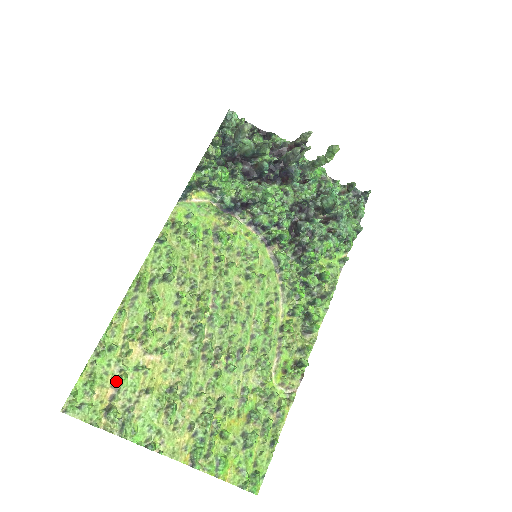
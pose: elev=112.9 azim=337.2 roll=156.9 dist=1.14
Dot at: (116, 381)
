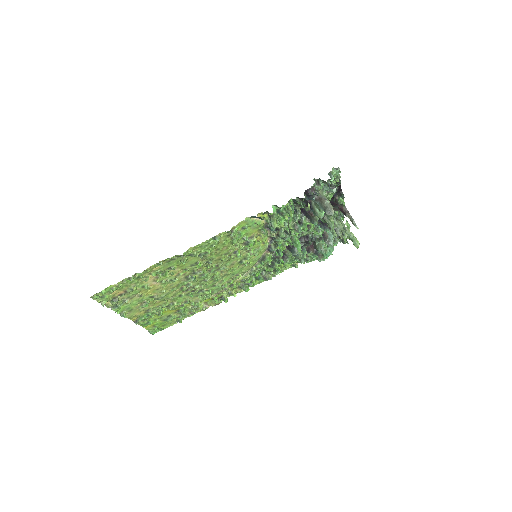
Dot at: (129, 289)
